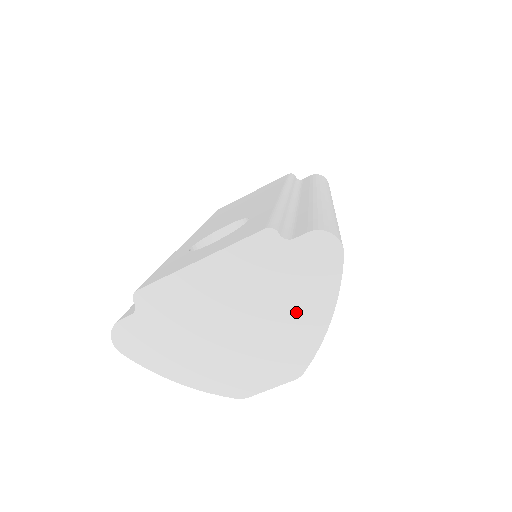
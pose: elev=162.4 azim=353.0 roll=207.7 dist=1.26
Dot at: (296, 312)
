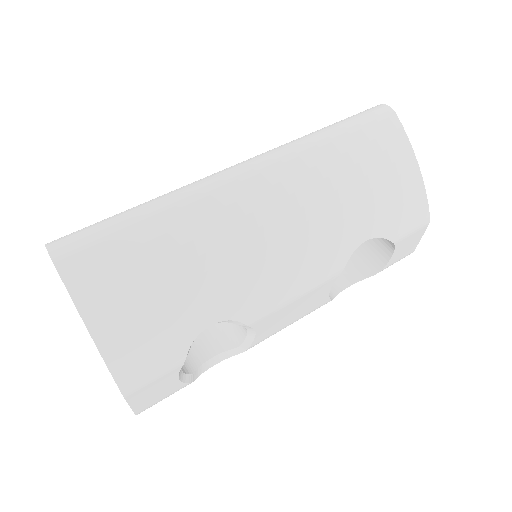
Dot at: occluded
